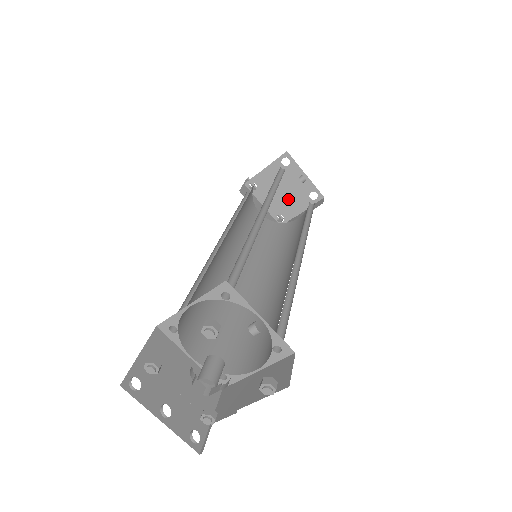
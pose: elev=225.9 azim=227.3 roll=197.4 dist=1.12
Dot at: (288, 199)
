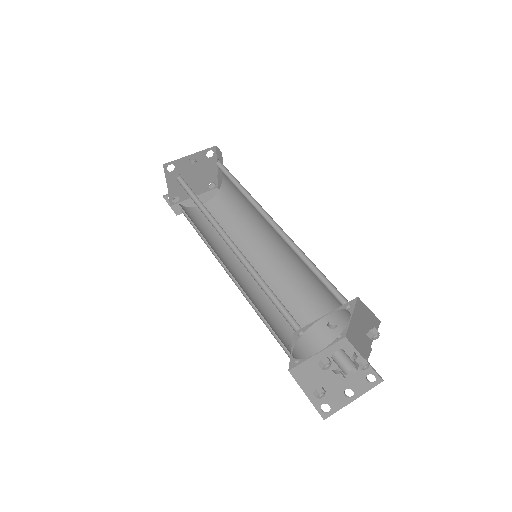
Dot at: (201, 175)
